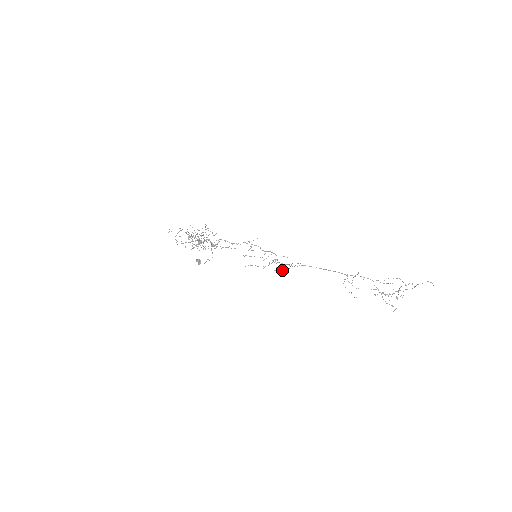
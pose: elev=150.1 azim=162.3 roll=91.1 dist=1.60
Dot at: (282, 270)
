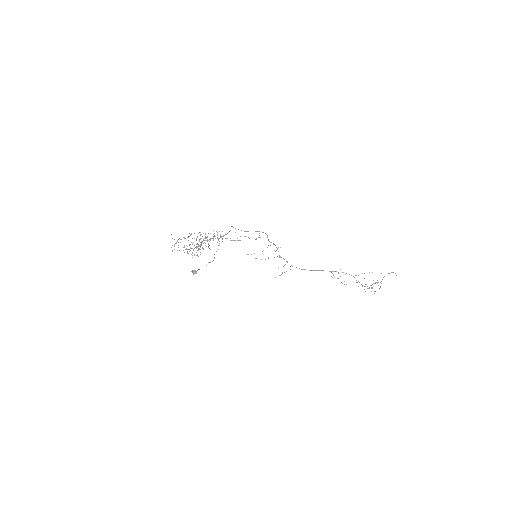
Dot at: occluded
